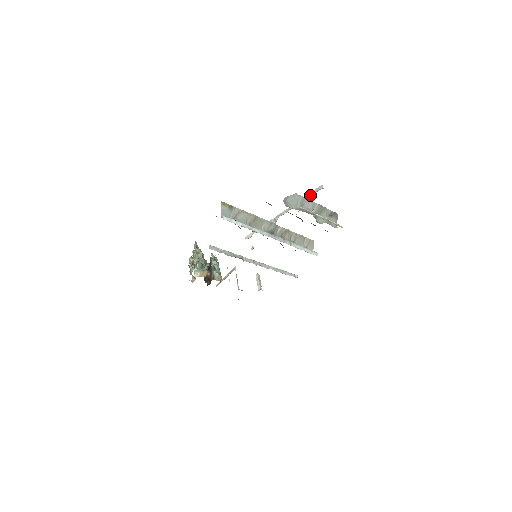
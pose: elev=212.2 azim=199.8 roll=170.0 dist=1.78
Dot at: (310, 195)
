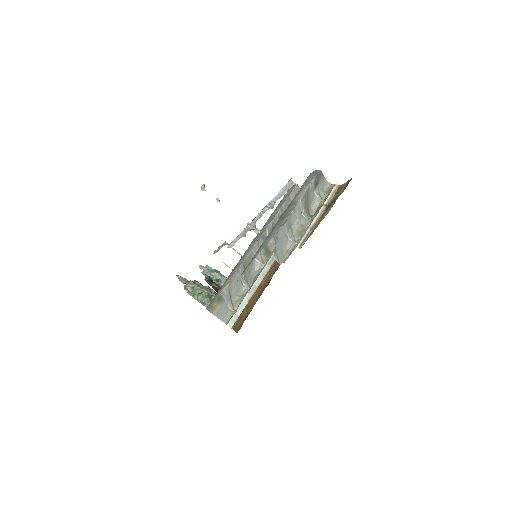
Dot at: (282, 195)
